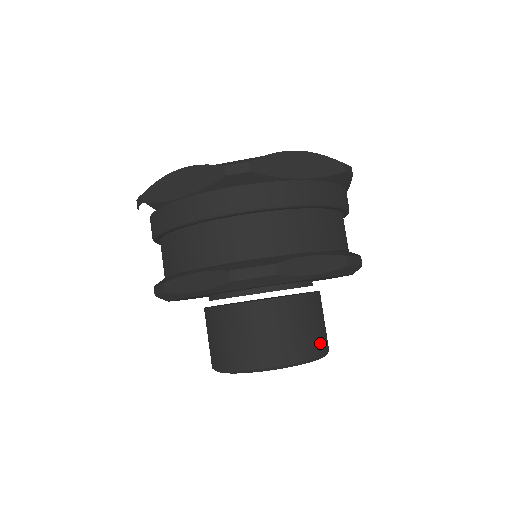
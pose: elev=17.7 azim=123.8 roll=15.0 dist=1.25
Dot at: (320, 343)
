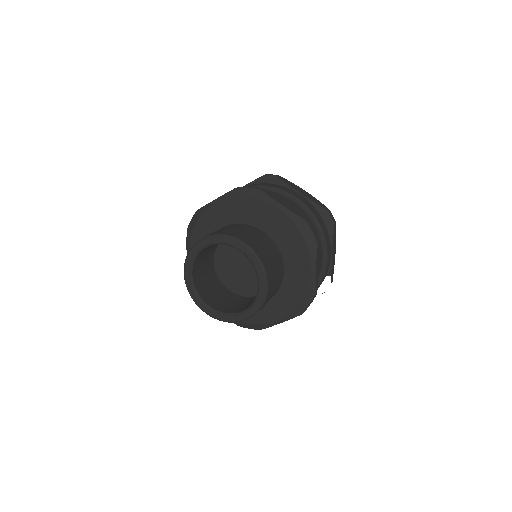
Dot at: (264, 257)
